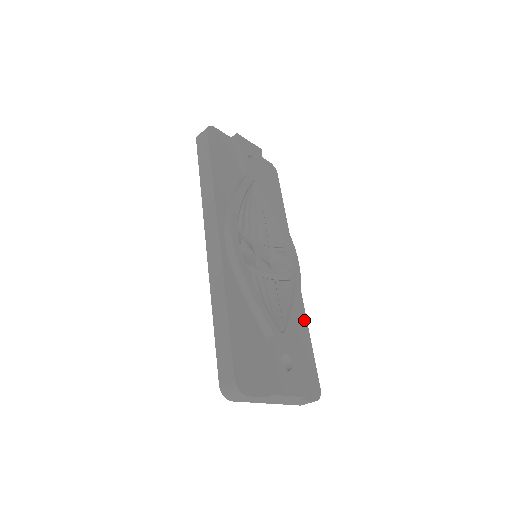
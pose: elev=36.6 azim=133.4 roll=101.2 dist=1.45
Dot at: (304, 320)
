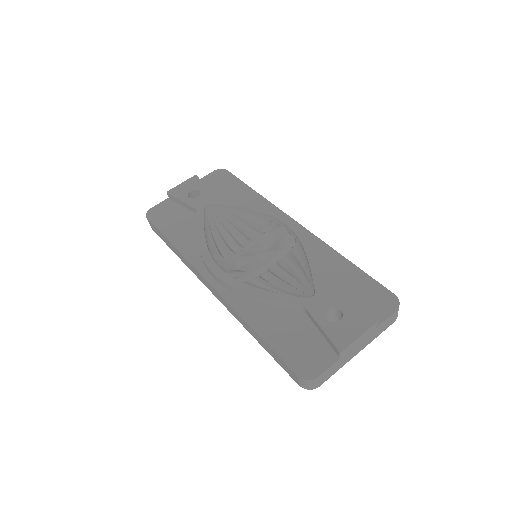
Dot at: (336, 256)
